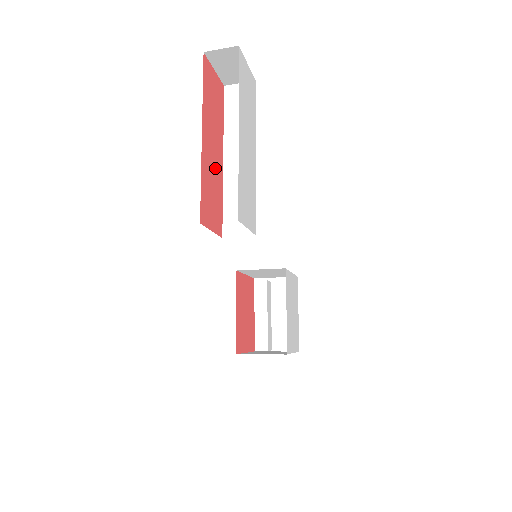
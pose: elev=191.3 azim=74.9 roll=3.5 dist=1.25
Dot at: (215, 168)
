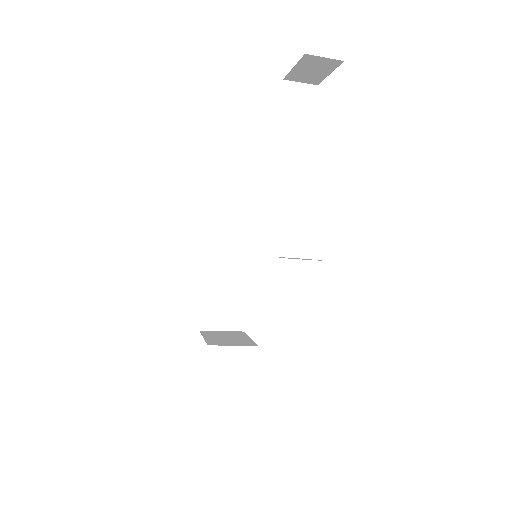
Dot at: occluded
